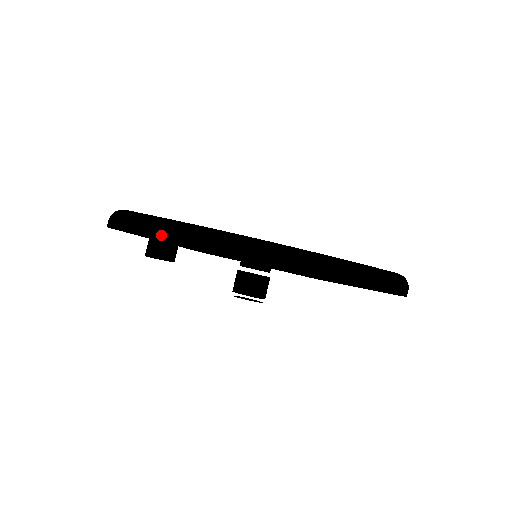
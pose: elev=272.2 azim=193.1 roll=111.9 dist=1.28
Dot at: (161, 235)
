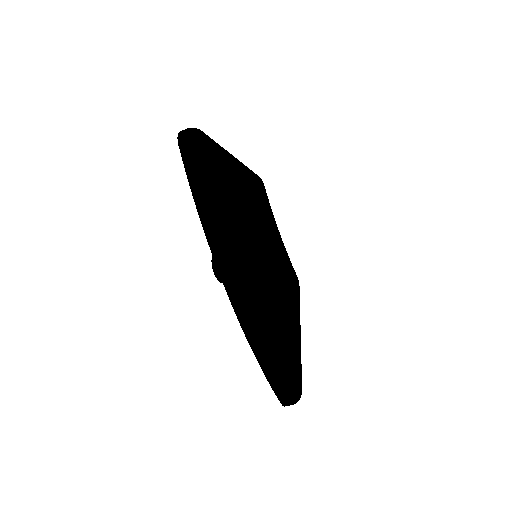
Dot at: (196, 195)
